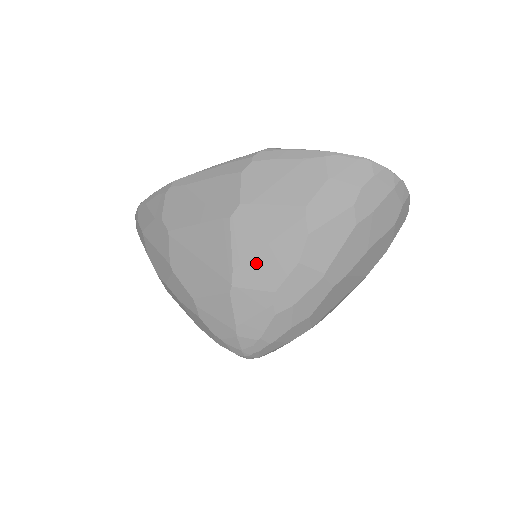
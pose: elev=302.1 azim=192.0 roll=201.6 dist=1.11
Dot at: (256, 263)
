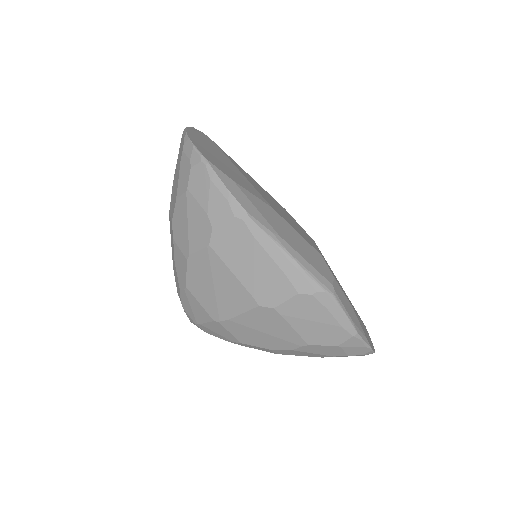
Dot at: (247, 330)
